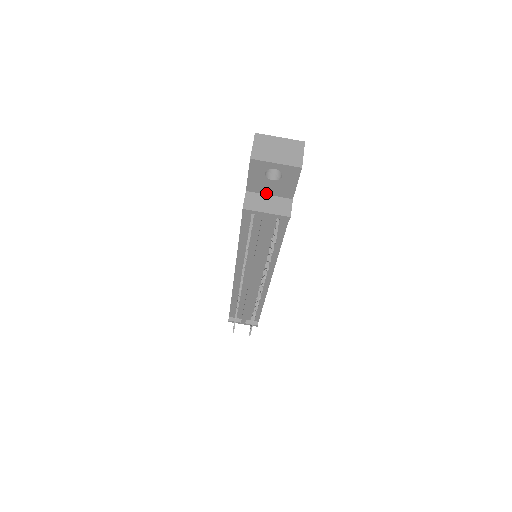
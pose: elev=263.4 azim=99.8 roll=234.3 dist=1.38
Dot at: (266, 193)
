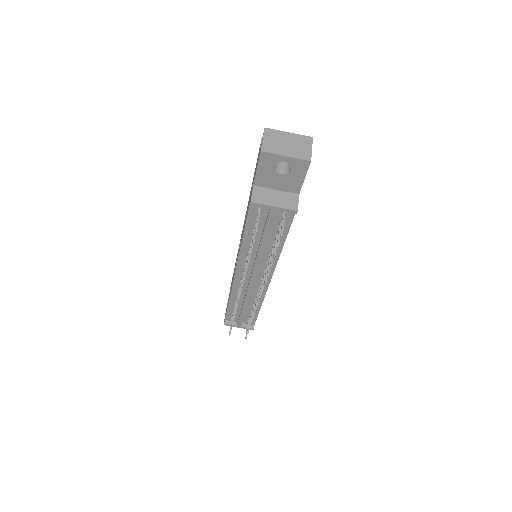
Dot at: (273, 188)
